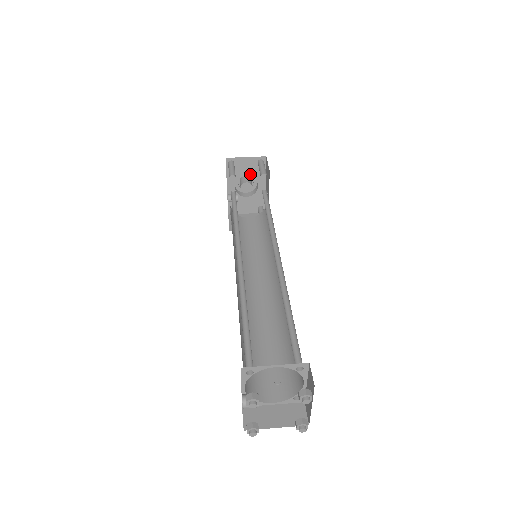
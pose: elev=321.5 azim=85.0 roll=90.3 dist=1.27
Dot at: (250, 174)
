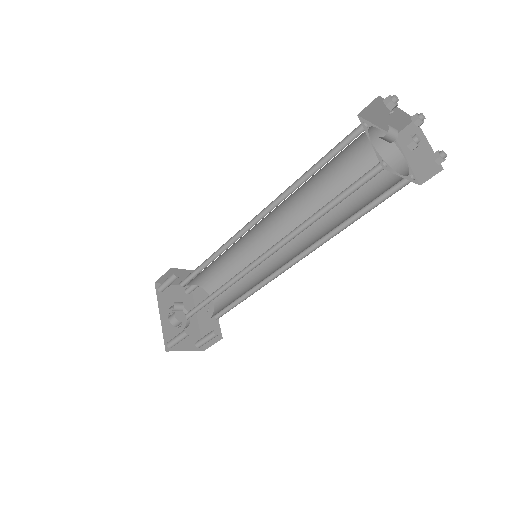
Dot at: occluded
